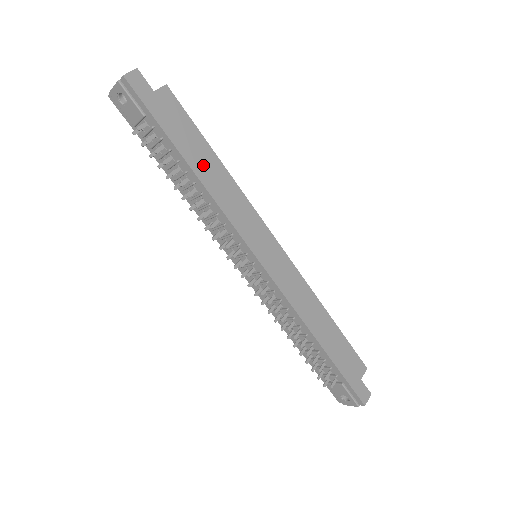
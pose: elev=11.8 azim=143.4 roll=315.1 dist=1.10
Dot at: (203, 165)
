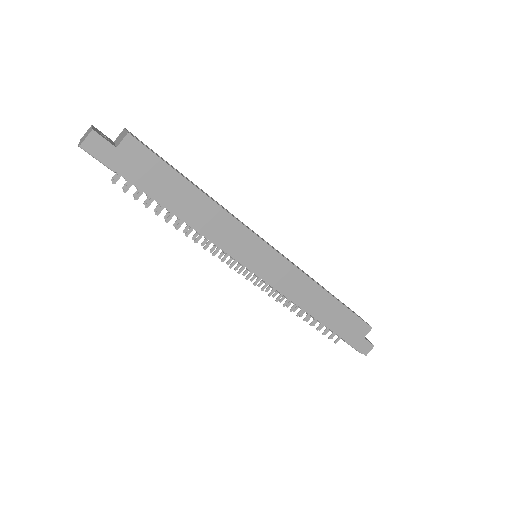
Dot at: (183, 204)
